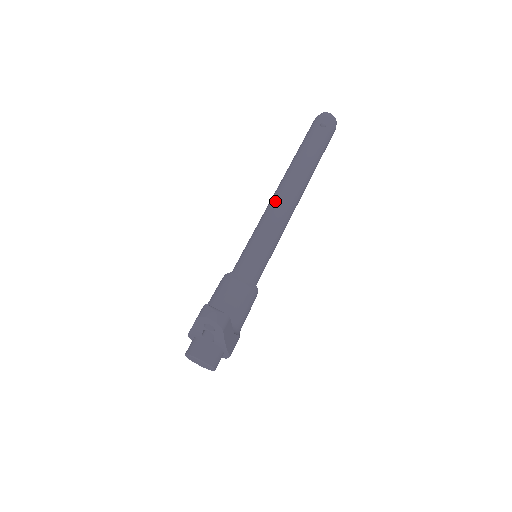
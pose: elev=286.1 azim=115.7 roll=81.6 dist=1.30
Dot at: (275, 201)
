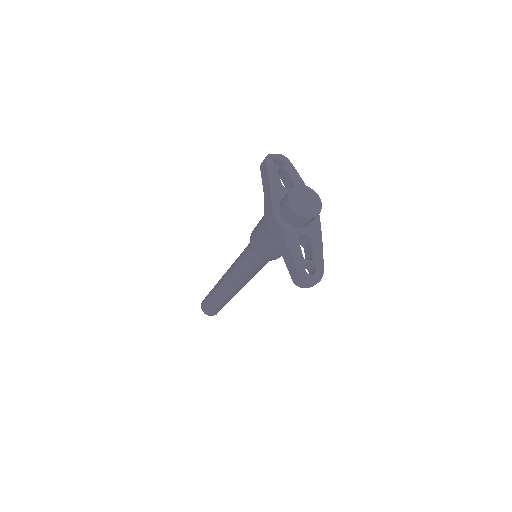
Dot at: occluded
